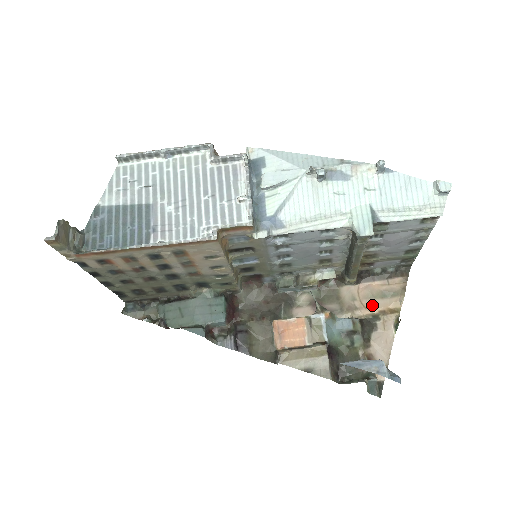
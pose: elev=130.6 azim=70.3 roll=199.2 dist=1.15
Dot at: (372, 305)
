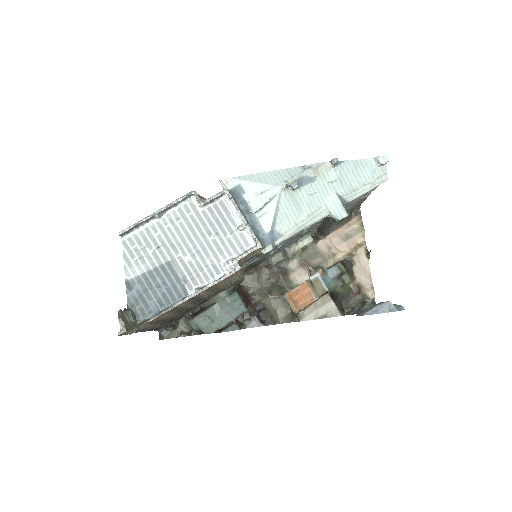
Dot at: (345, 247)
